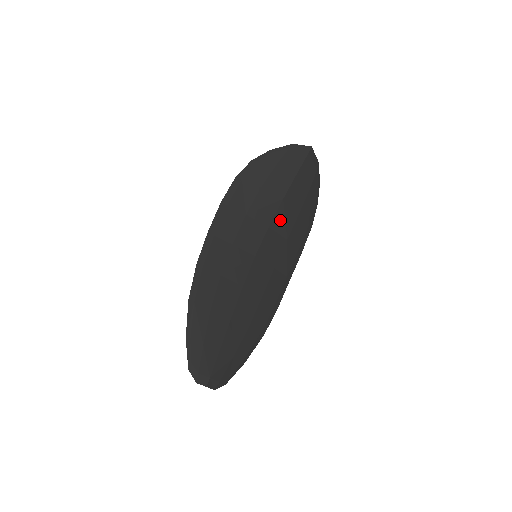
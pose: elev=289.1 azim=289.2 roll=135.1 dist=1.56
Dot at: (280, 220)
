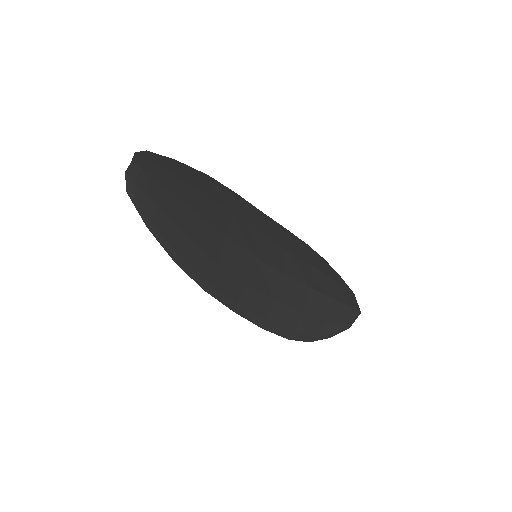
Dot at: (291, 287)
